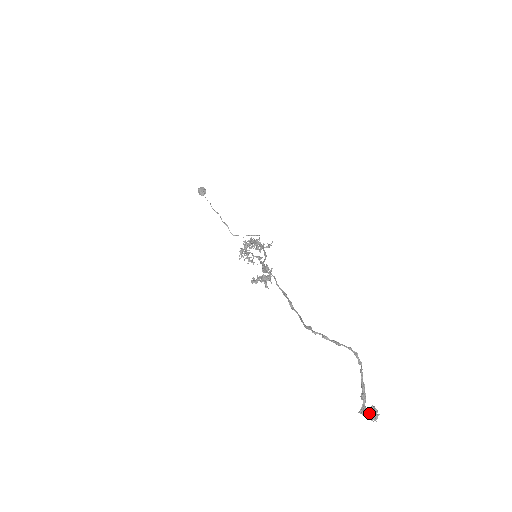
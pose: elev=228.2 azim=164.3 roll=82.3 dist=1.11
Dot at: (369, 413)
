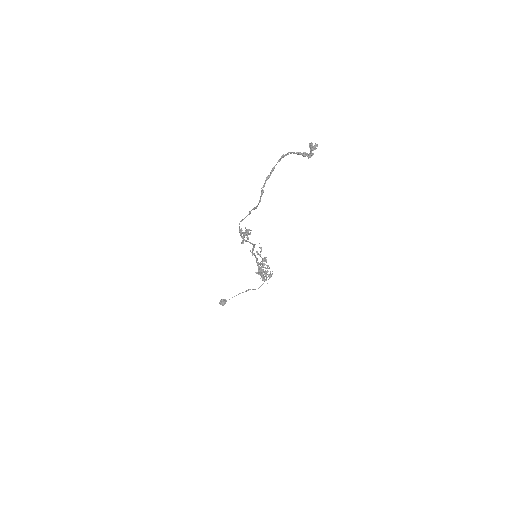
Dot at: (310, 150)
